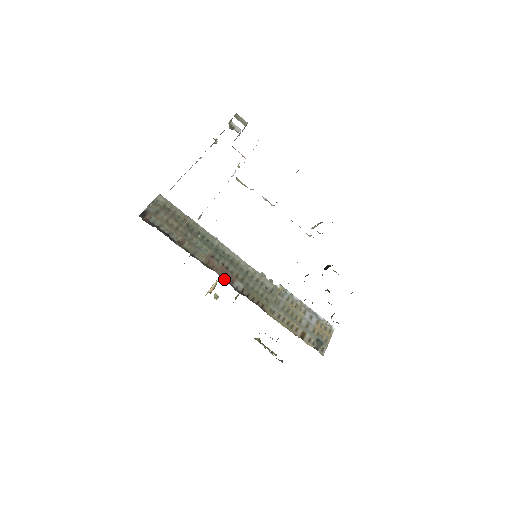
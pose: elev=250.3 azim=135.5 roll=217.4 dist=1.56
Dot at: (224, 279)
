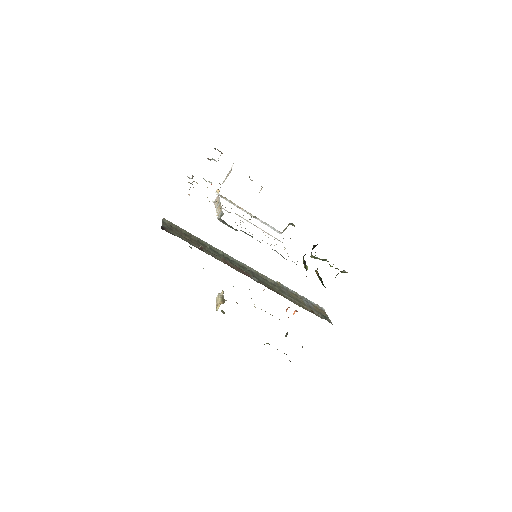
Dot at: (244, 274)
